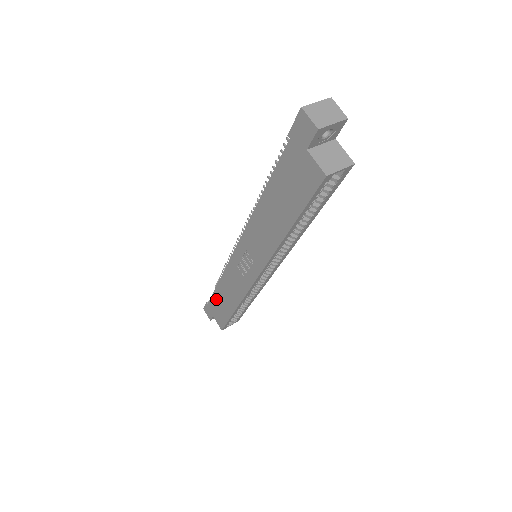
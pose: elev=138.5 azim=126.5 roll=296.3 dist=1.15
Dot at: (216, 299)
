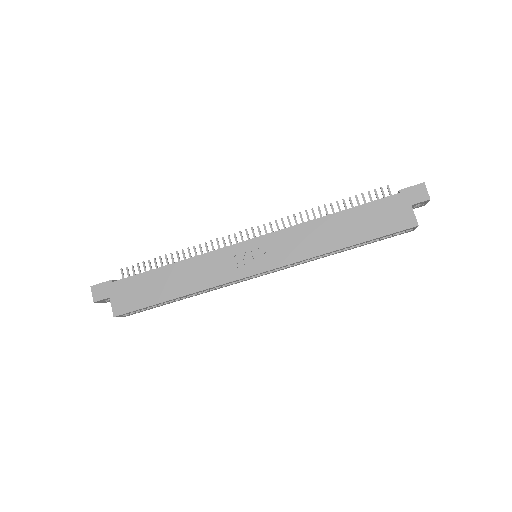
Dot at: (144, 279)
